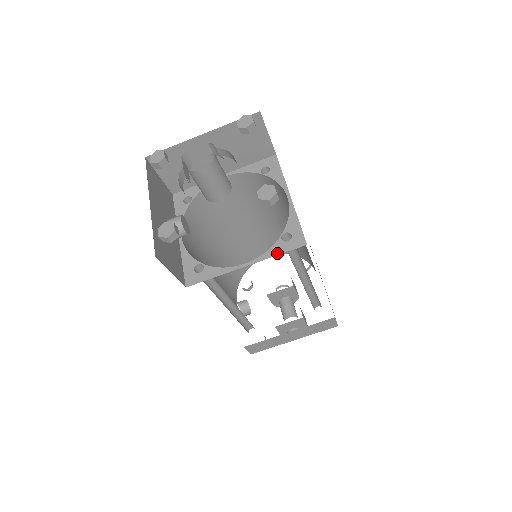
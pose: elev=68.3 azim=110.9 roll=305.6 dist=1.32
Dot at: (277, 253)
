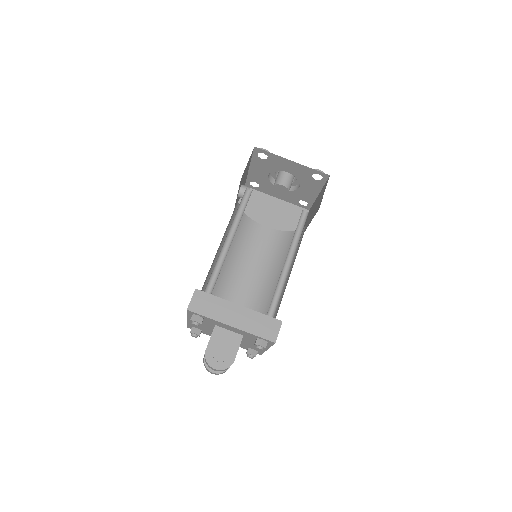
Dot at: occluded
